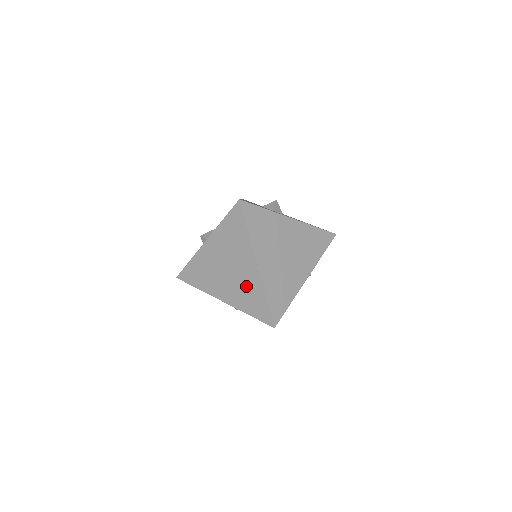
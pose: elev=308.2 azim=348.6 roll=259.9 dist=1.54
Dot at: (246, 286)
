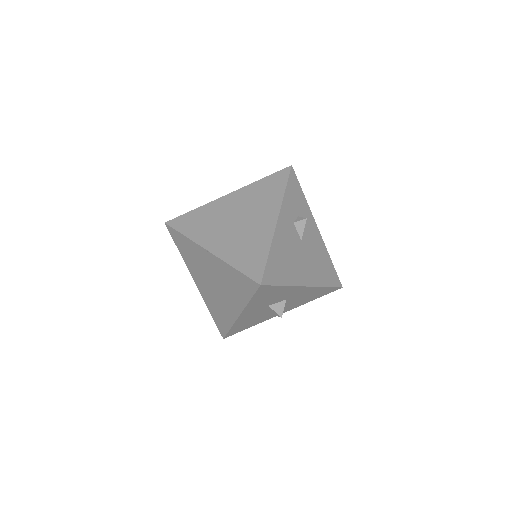
Dot at: (225, 279)
